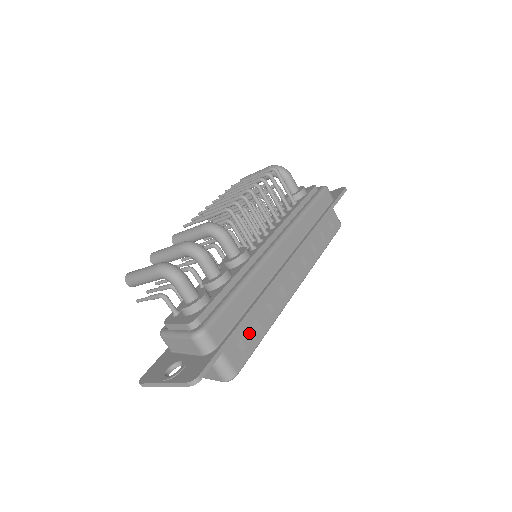
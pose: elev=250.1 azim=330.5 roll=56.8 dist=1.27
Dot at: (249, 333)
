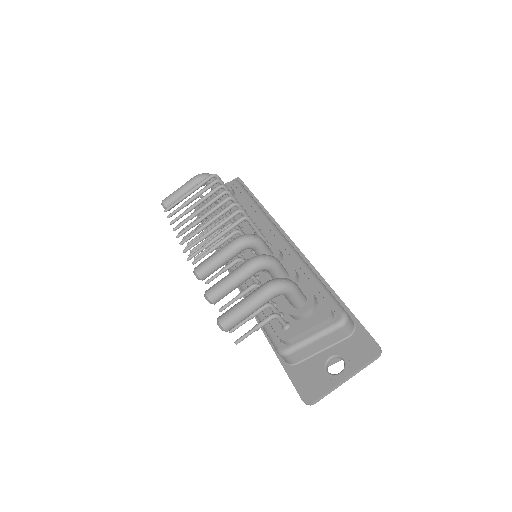
Dot at: occluded
